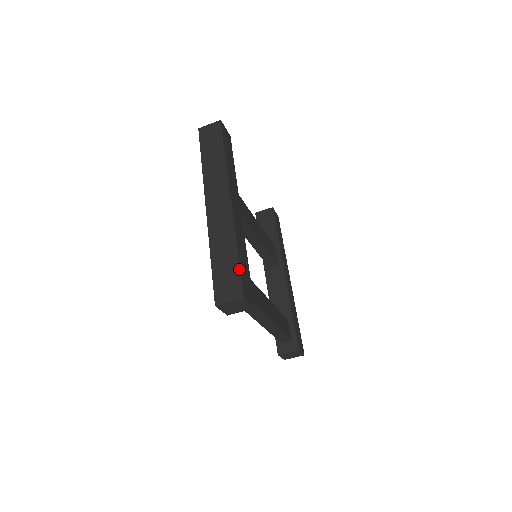
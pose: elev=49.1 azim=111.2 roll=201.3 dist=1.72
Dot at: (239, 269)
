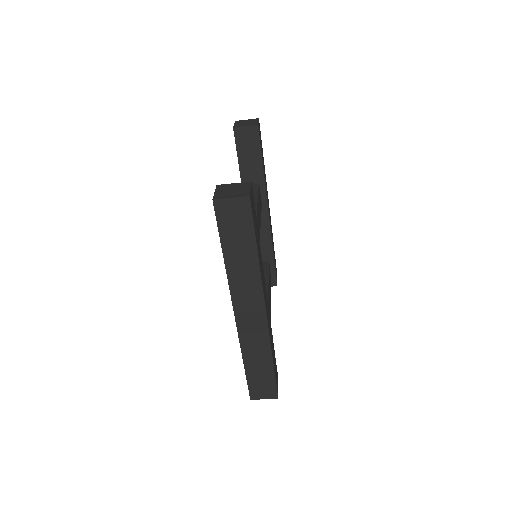
Dot at: (274, 378)
